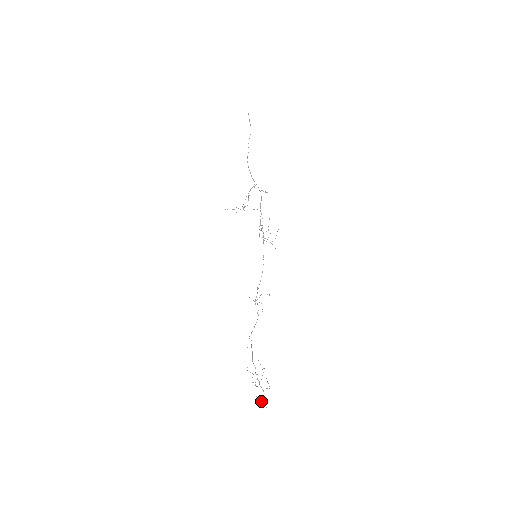
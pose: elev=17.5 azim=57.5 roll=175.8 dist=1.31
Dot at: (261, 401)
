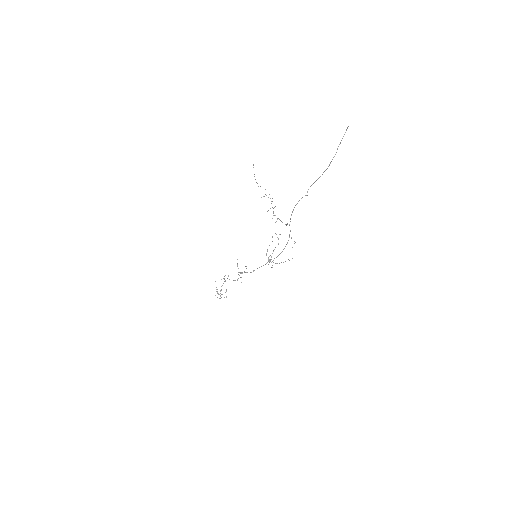
Dot at: occluded
